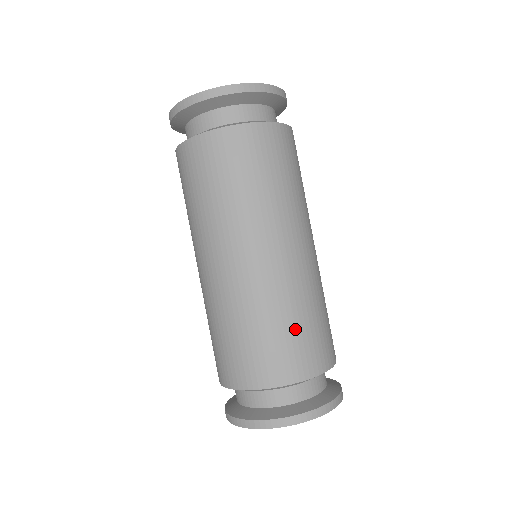
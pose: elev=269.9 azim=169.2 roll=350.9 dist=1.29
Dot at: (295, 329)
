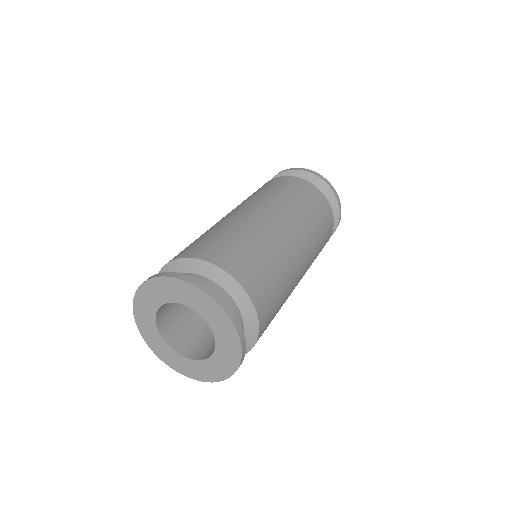
Dot at: (277, 289)
